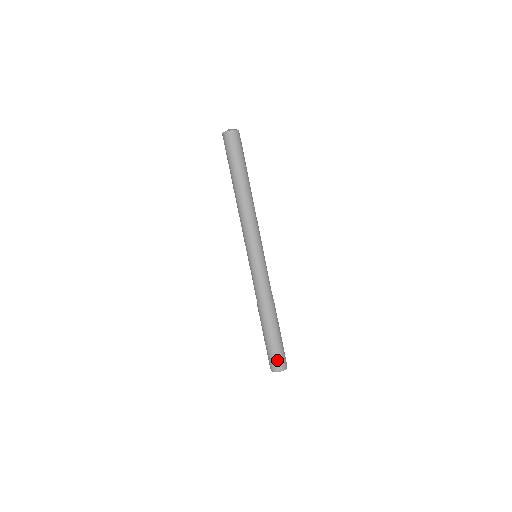
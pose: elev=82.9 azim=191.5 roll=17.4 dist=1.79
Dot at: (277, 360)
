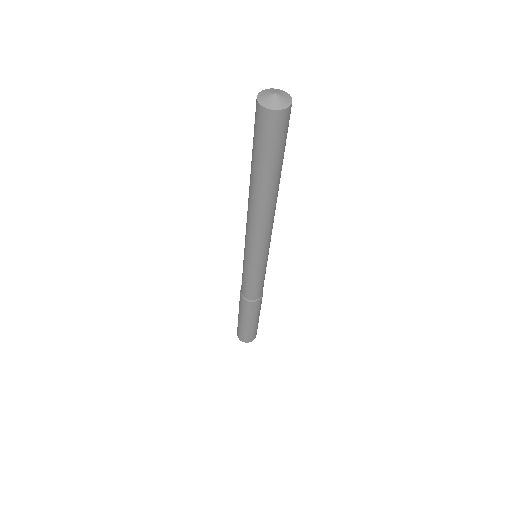
Dot at: (254, 335)
